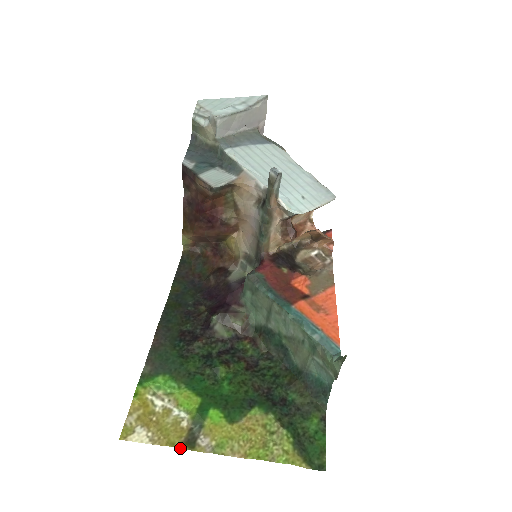
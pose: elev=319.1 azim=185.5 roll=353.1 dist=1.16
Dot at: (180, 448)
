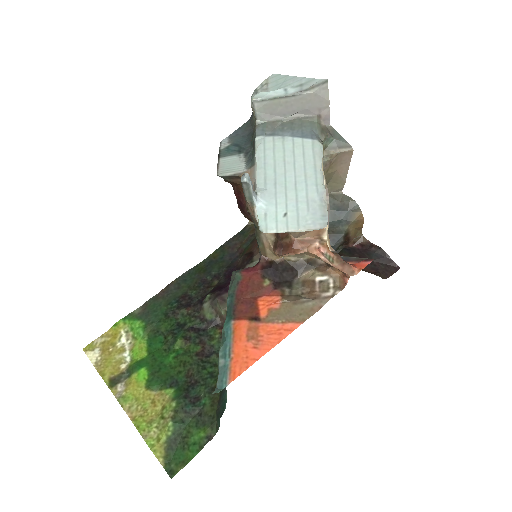
Dot at: (104, 381)
